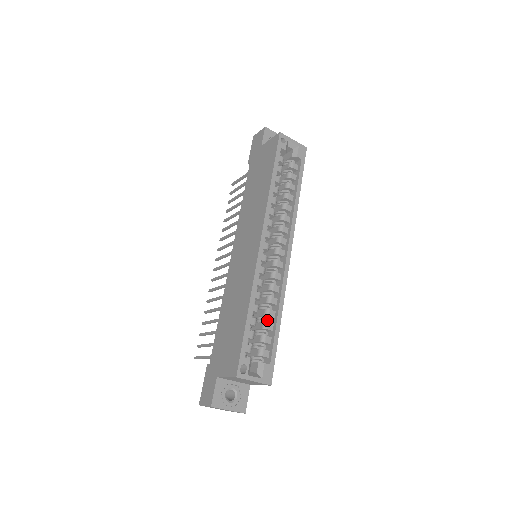
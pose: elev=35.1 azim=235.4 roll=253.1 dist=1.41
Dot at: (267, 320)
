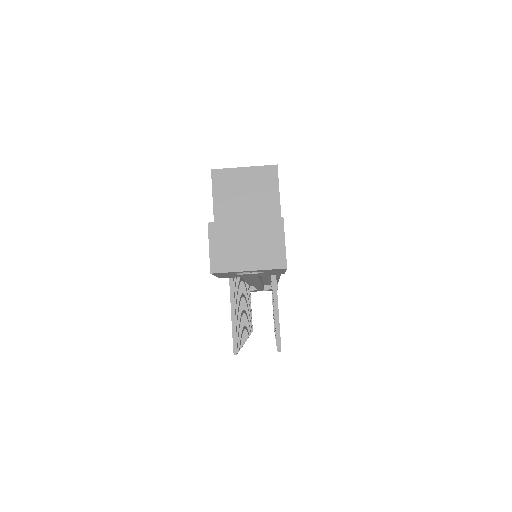
Dot at: occluded
